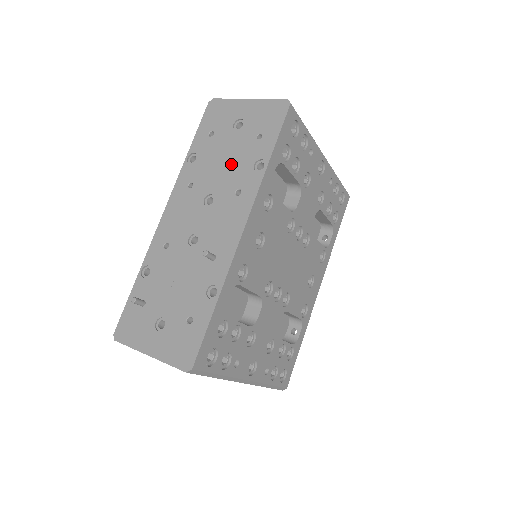
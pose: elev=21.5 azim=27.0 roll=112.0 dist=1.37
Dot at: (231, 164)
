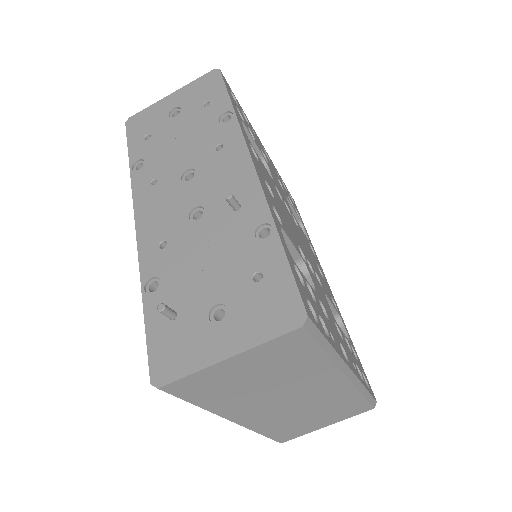
Dot at: (191, 137)
